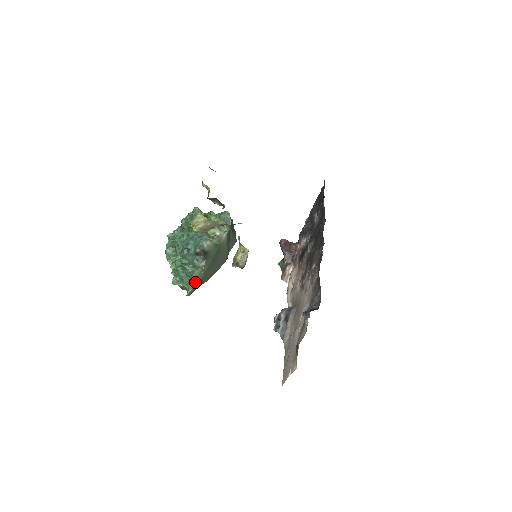
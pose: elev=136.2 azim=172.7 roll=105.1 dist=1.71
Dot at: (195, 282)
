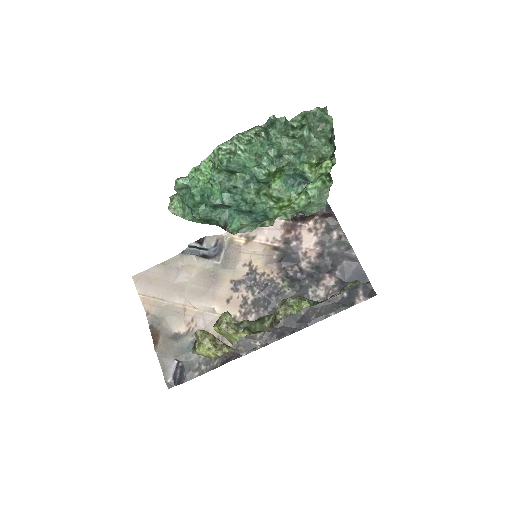
Dot at: (188, 219)
